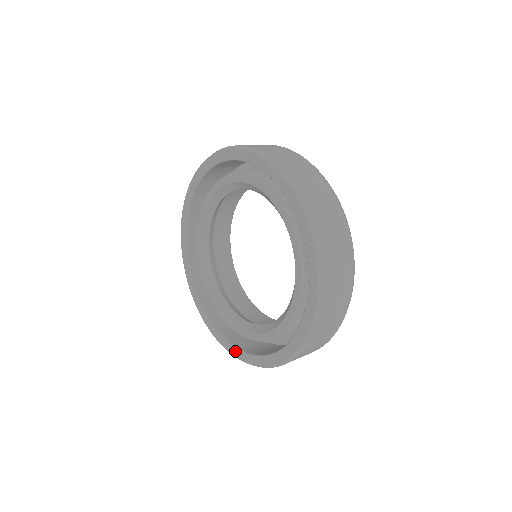
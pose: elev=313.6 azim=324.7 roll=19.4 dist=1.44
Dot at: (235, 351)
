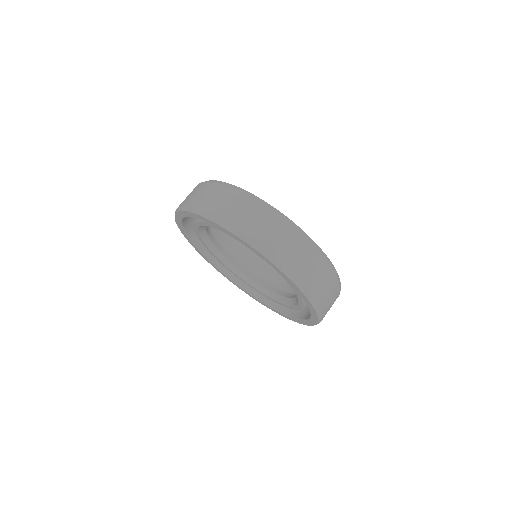
Dot at: (273, 310)
